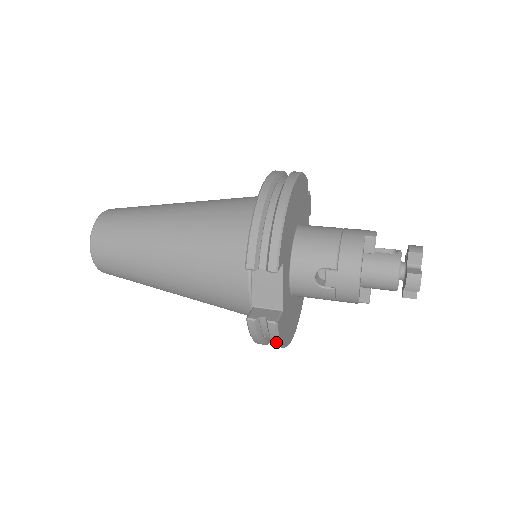
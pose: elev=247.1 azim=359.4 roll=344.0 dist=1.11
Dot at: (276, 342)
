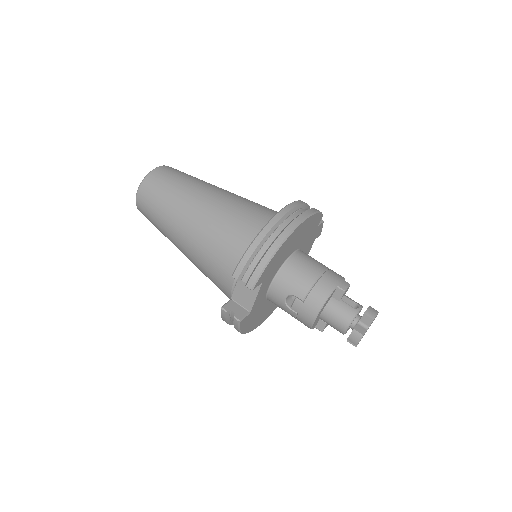
Dot at: (238, 330)
